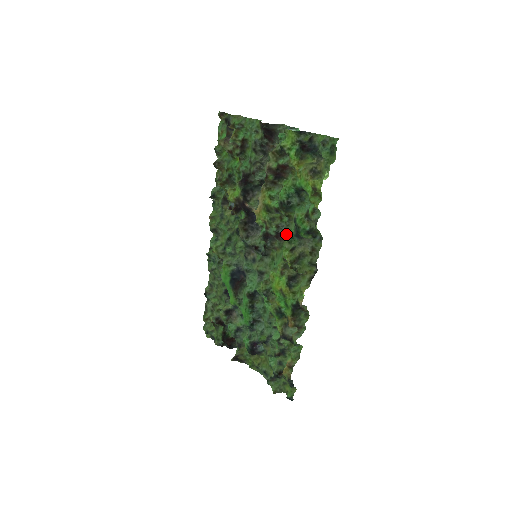
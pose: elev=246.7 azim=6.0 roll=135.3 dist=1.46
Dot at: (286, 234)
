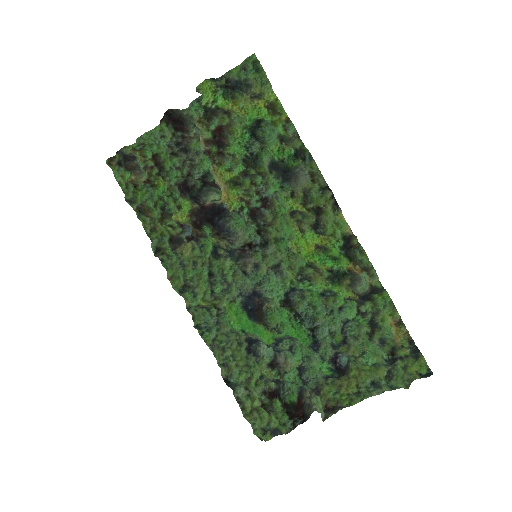
Dot at: (272, 190)
